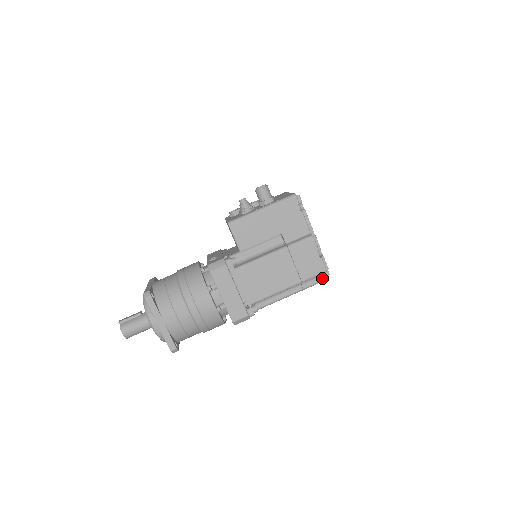
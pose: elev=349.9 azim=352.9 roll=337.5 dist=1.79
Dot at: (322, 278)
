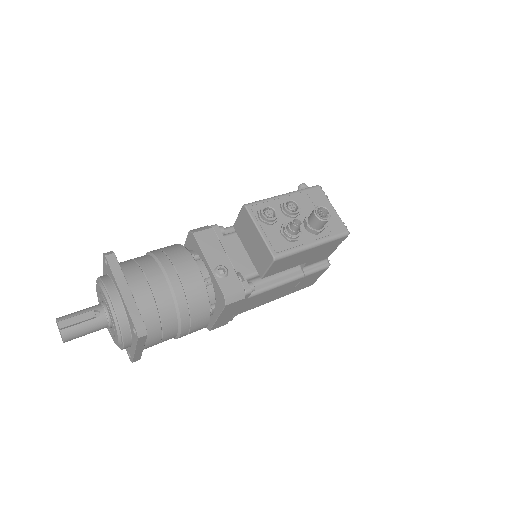
Dot at: occluded
